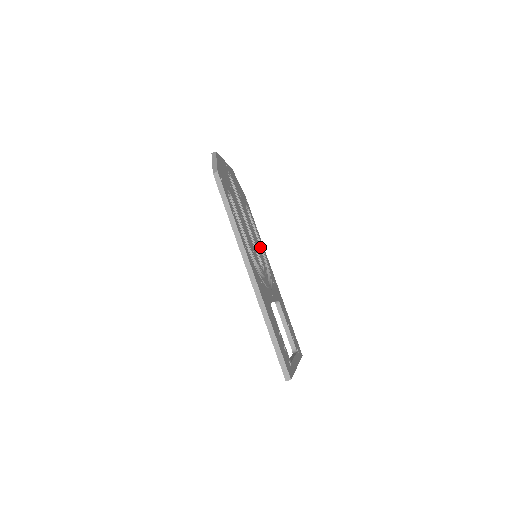
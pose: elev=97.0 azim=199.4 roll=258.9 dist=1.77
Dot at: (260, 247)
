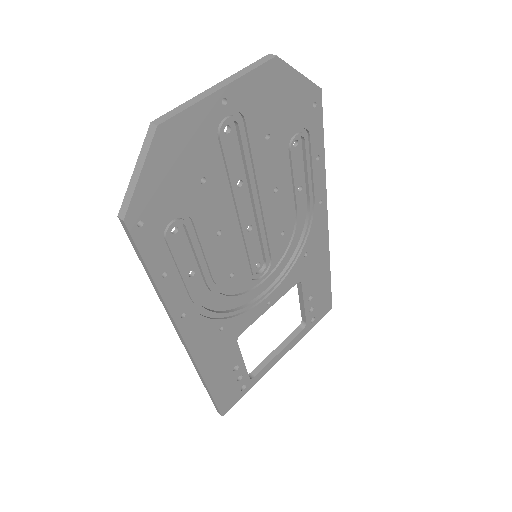
Dot at: (297, 210)
